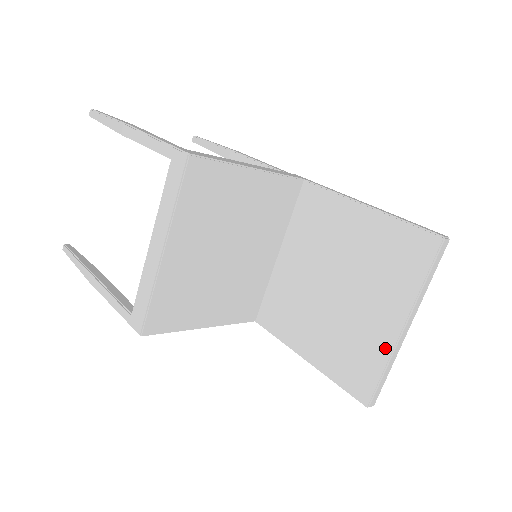
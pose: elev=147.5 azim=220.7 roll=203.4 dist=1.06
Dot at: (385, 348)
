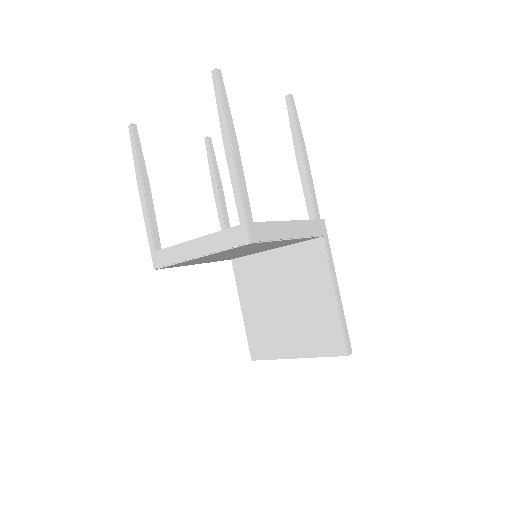
Dot at: (280, 354)
